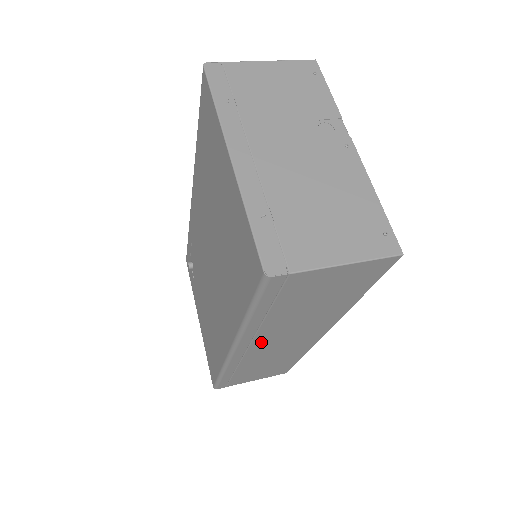
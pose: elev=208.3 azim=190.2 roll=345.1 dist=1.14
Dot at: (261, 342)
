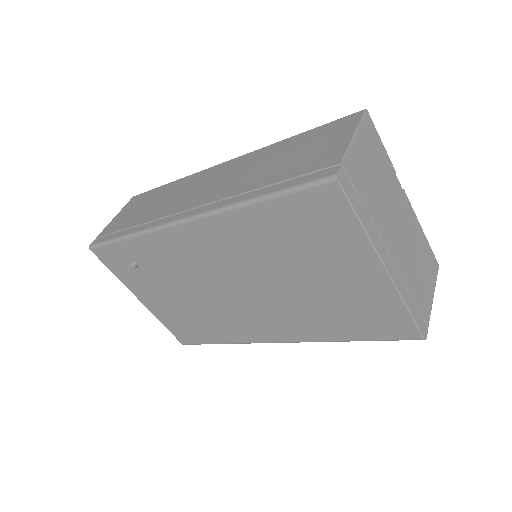
Dot at: occluded
